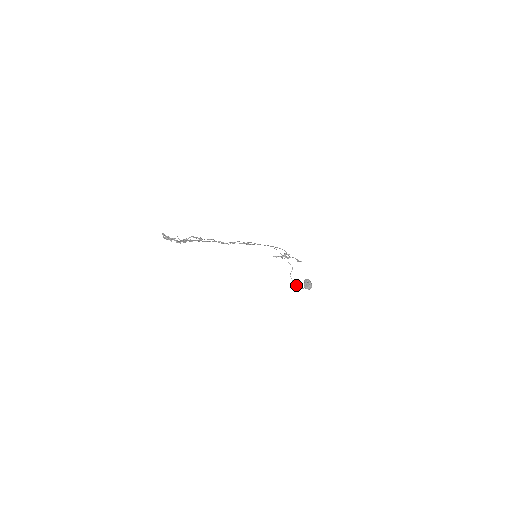
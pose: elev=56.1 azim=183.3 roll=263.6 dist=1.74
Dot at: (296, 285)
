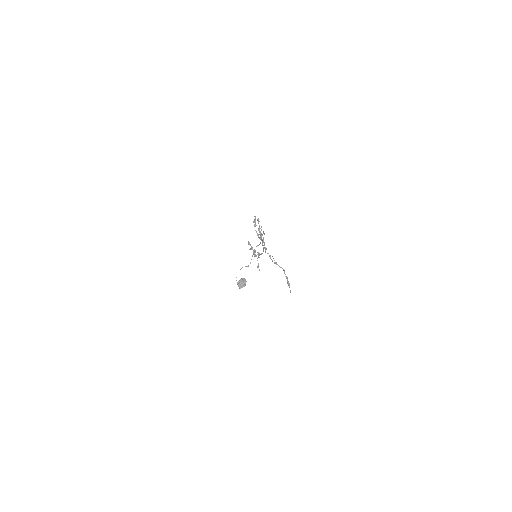
Dot at: occluded
